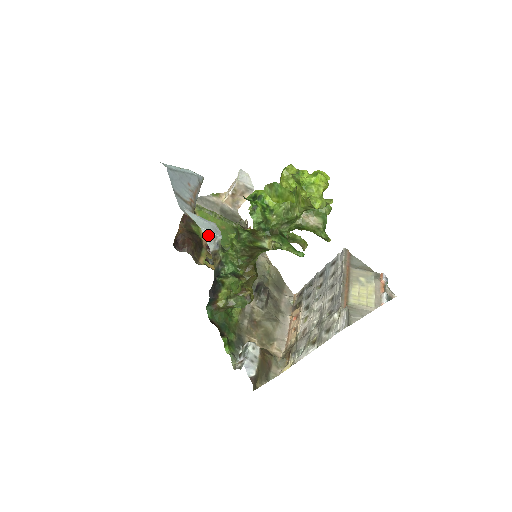
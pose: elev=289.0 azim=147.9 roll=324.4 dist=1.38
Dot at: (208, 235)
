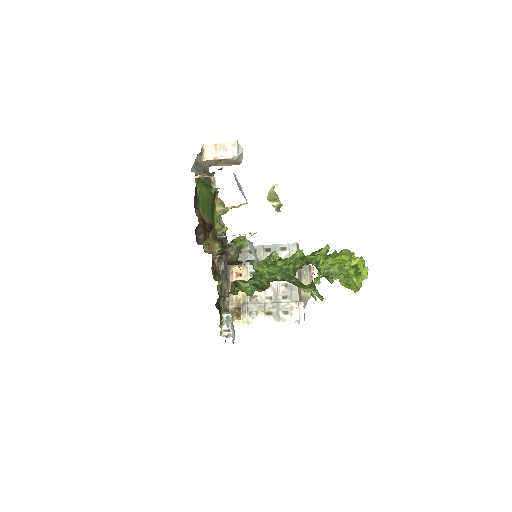
Dot at: occluded
